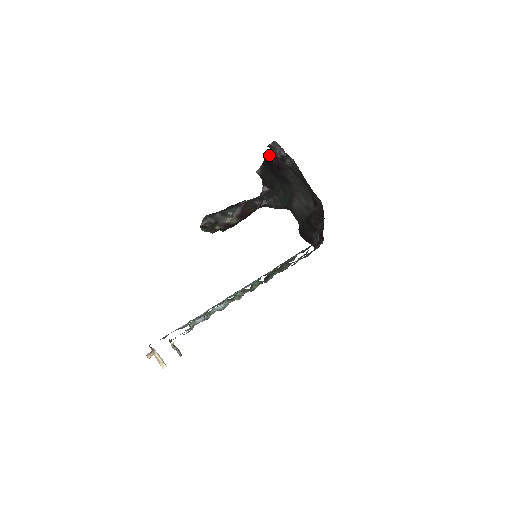
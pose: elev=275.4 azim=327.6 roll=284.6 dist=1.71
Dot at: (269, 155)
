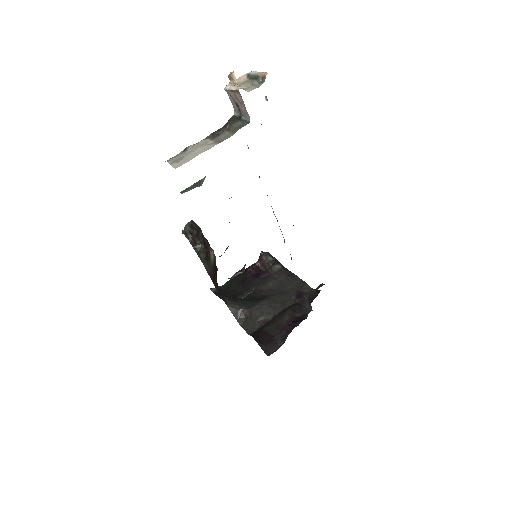
Dot at: (249, 269)
